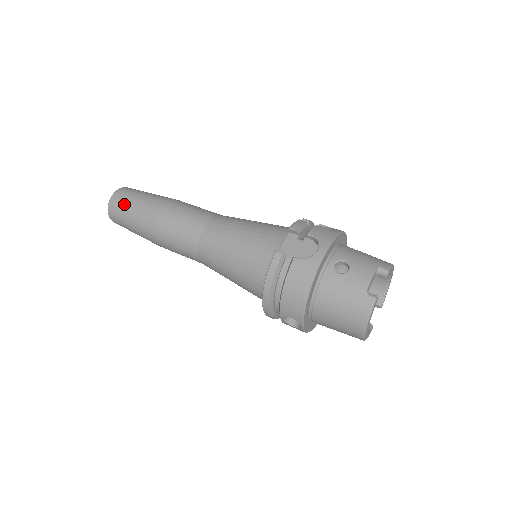
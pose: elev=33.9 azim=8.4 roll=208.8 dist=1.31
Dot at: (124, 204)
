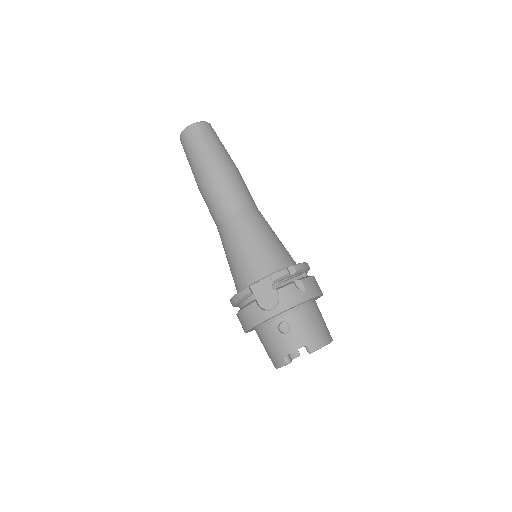
Dot at: (190, 145)
